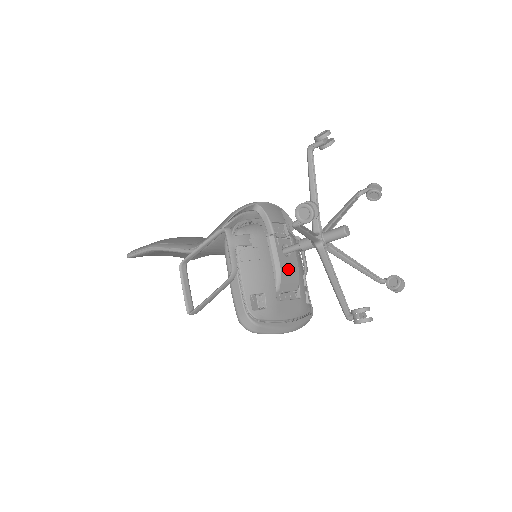
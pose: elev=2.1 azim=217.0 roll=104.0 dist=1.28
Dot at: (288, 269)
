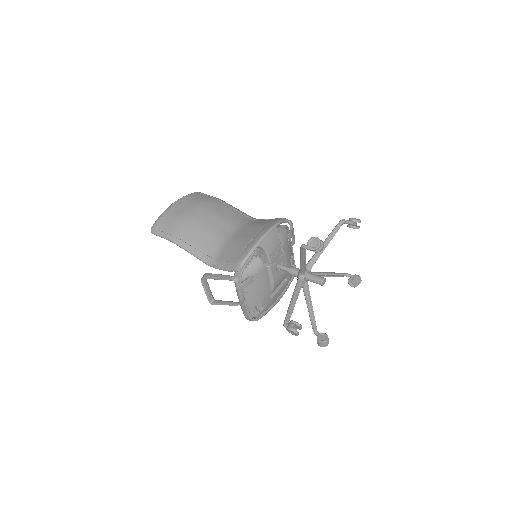
Dot at: (280, 278)
